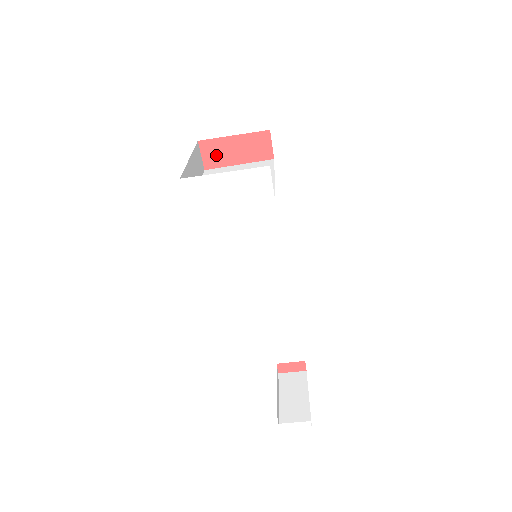
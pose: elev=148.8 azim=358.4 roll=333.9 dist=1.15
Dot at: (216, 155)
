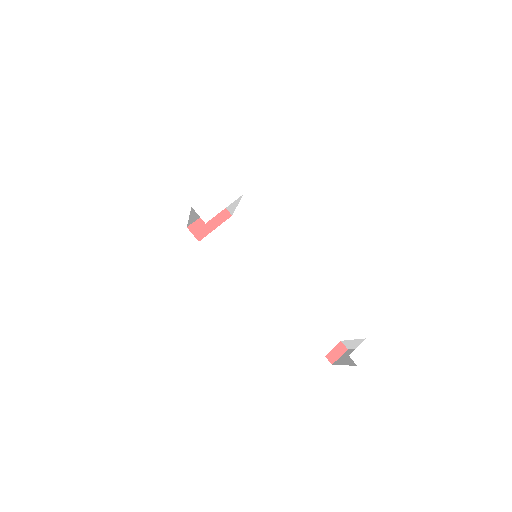
Dot at: (201, 230)
